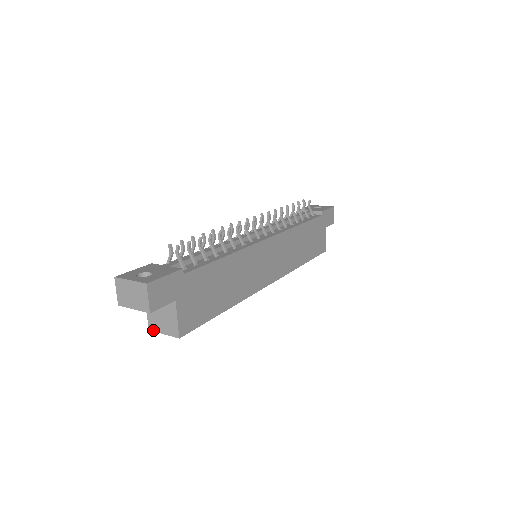
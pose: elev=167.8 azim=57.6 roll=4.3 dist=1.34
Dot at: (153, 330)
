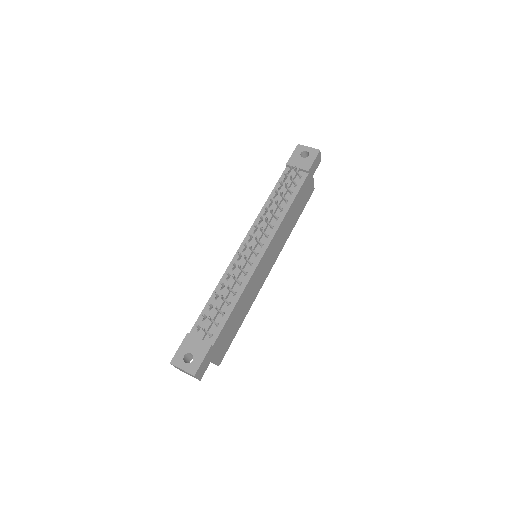
Dot at: occluded
